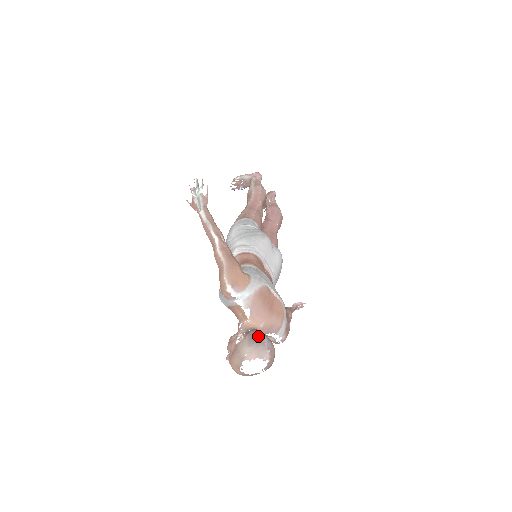
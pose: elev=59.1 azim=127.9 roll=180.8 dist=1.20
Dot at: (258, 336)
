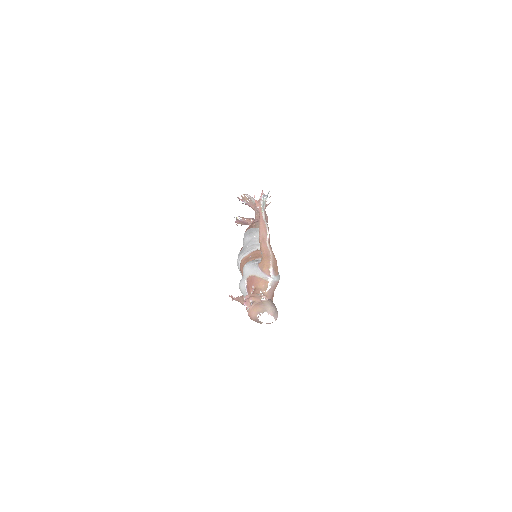
Dot at: occluded
